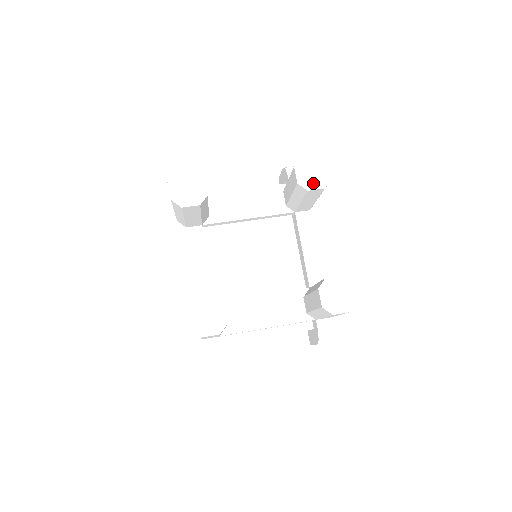
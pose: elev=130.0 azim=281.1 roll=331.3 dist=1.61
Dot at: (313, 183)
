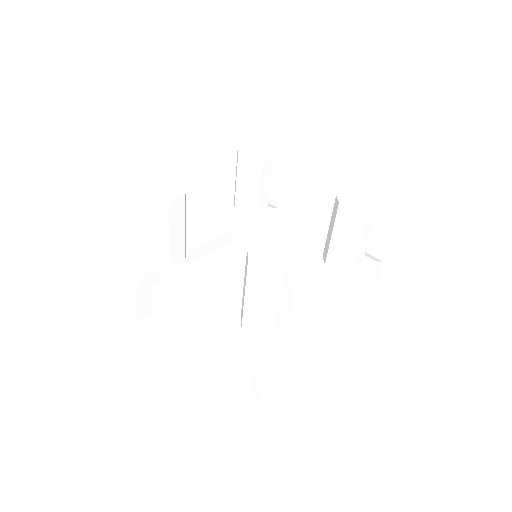
Dot at: (350, 203)
